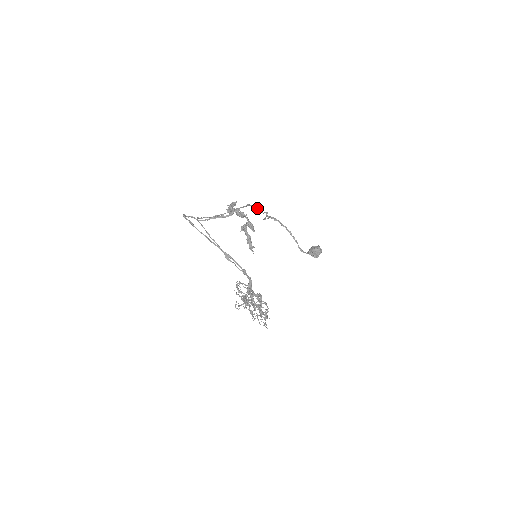
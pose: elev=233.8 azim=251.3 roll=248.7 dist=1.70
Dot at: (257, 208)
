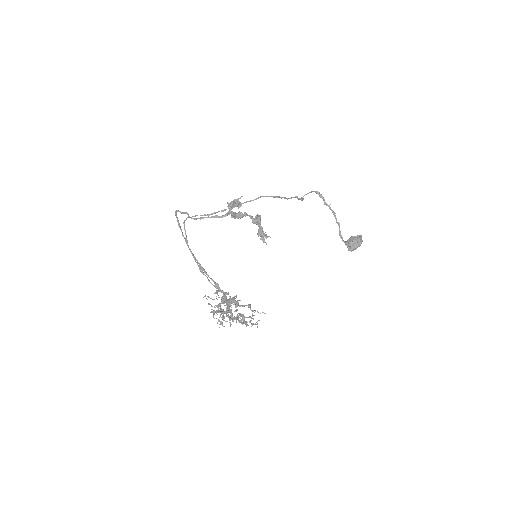
Dot at: (276, 197)
